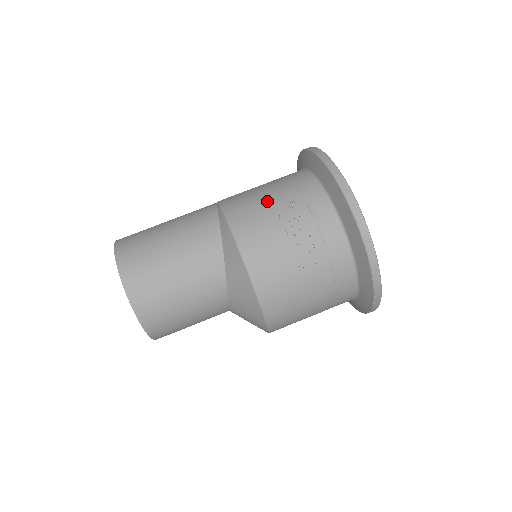
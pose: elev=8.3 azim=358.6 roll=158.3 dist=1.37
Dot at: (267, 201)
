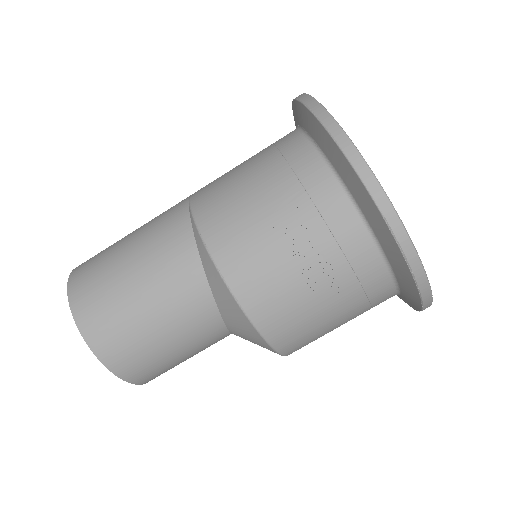
Dot at: (256, 205)
